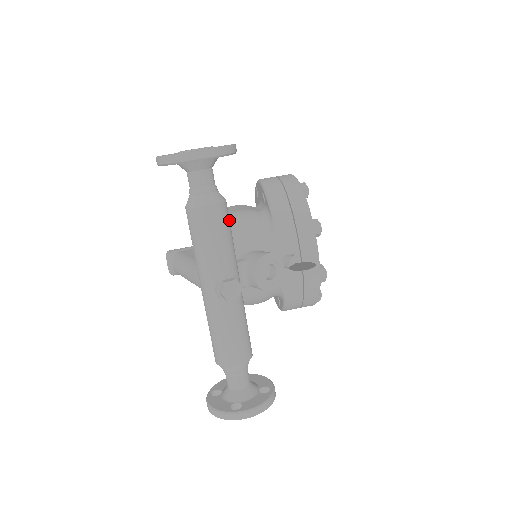
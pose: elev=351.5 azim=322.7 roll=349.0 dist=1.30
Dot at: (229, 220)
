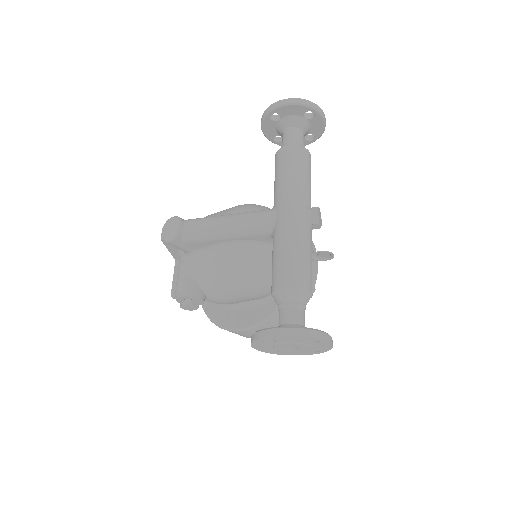
Dot at: occluded
